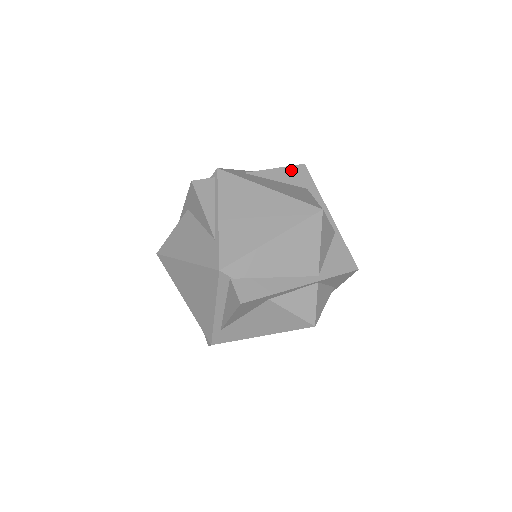
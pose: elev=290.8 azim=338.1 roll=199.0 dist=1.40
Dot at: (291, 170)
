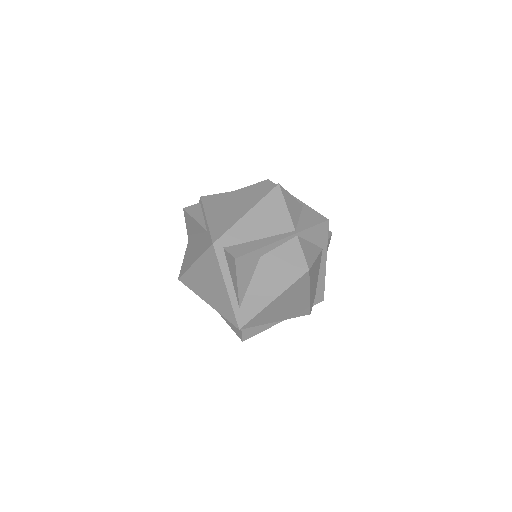
Dot at: (258, 185)
